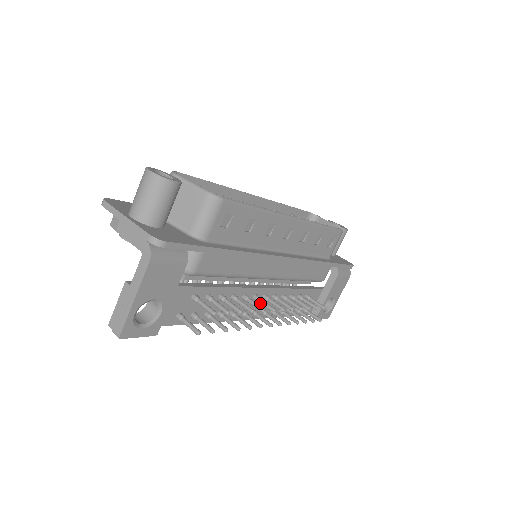
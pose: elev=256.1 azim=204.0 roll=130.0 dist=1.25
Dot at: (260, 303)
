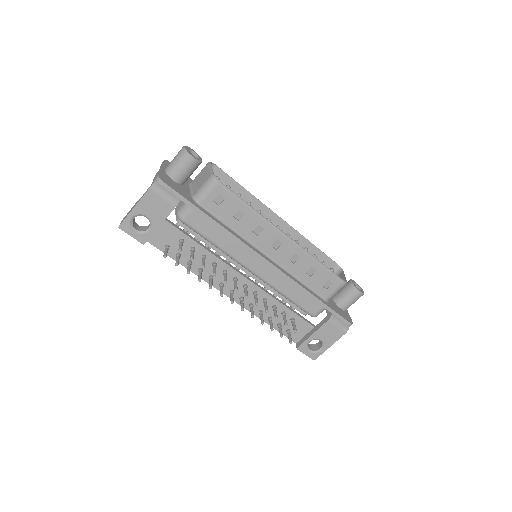
Dot at: (240, 289)
